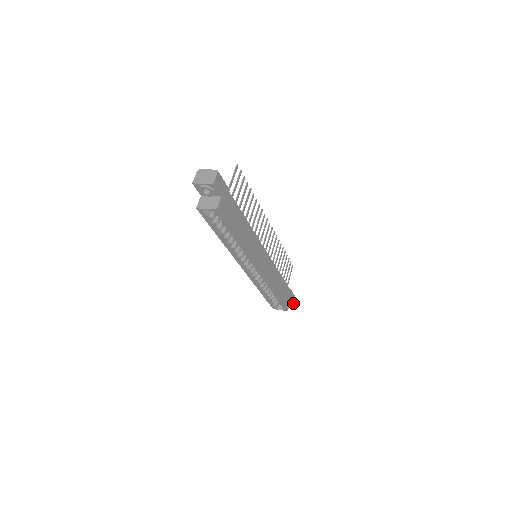
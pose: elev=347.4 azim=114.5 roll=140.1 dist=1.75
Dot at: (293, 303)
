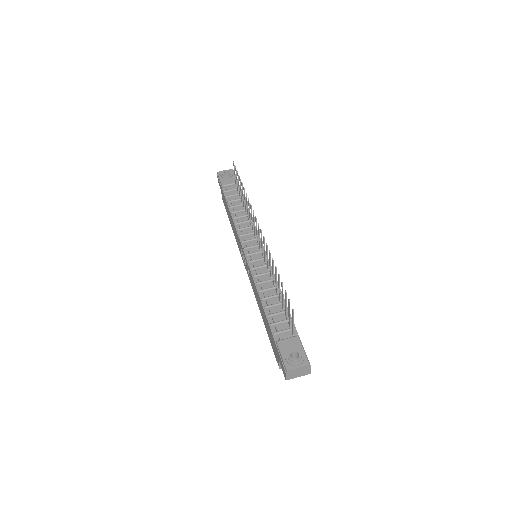
Dot at: occluded
